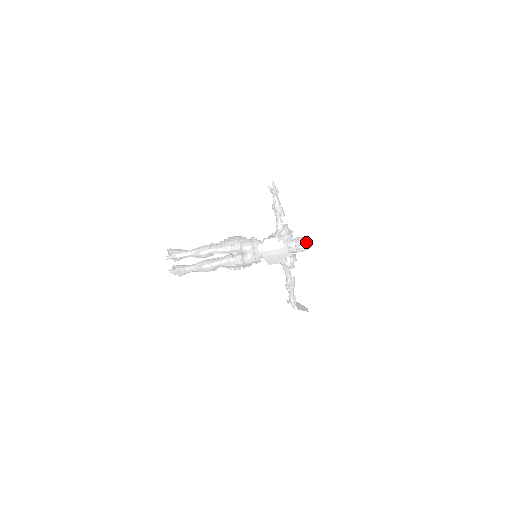
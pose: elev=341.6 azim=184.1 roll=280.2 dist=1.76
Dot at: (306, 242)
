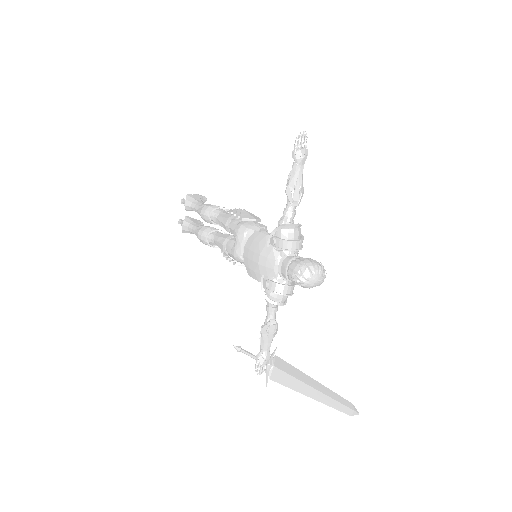
Dot at: (305, 270)
